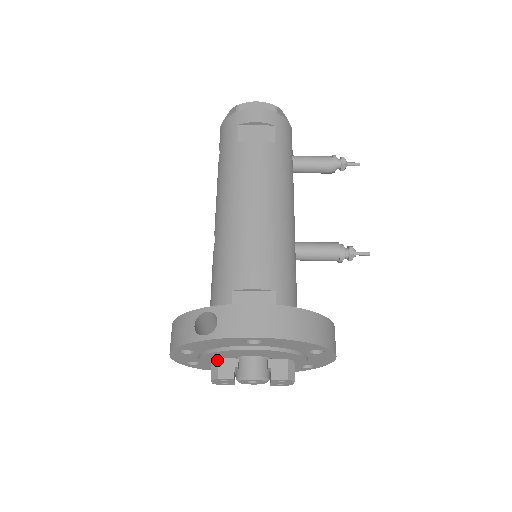
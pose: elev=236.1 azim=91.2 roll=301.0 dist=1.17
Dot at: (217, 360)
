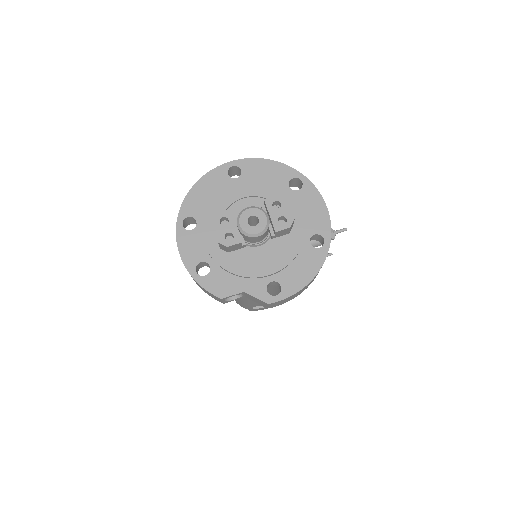
Dot at: occluded
